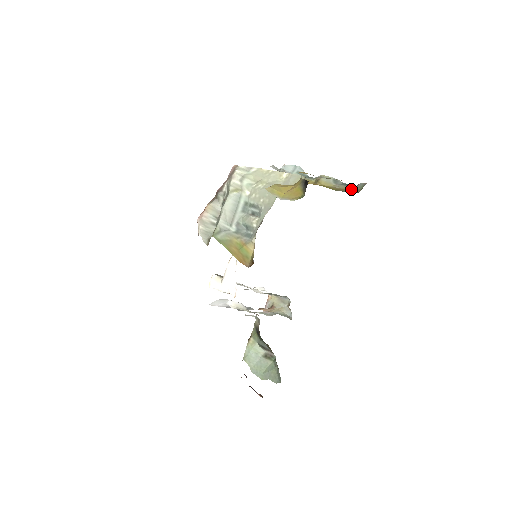
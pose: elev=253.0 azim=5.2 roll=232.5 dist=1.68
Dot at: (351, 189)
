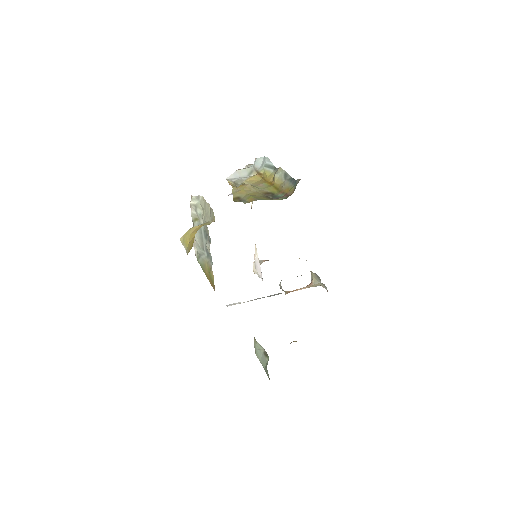
Dot at: (289, 189)
